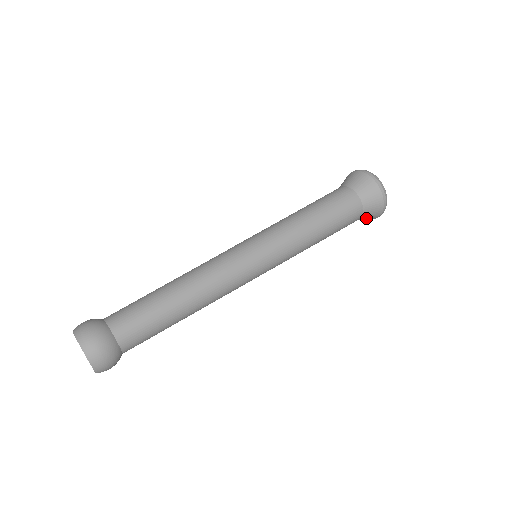
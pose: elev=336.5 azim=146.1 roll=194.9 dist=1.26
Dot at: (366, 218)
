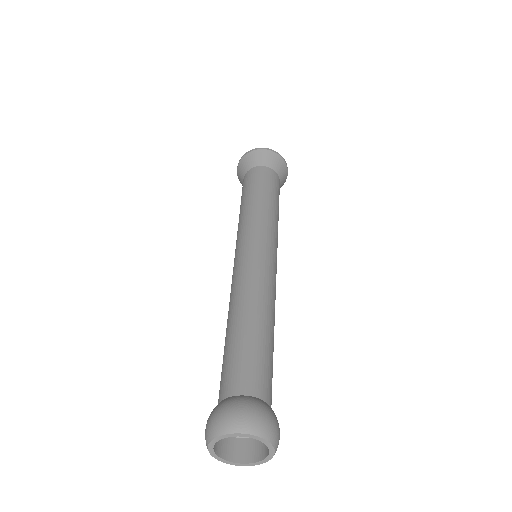
Dot at: occluded
